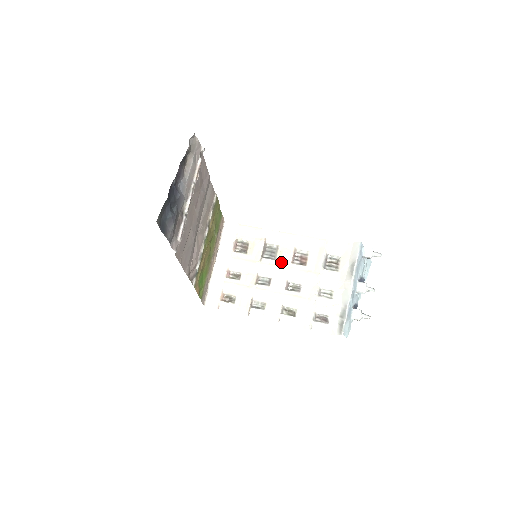
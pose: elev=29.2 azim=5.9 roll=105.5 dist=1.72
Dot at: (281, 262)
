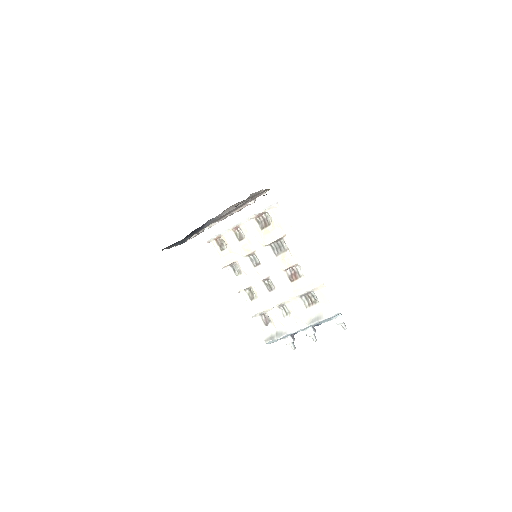
Dot at: (278, 262)
